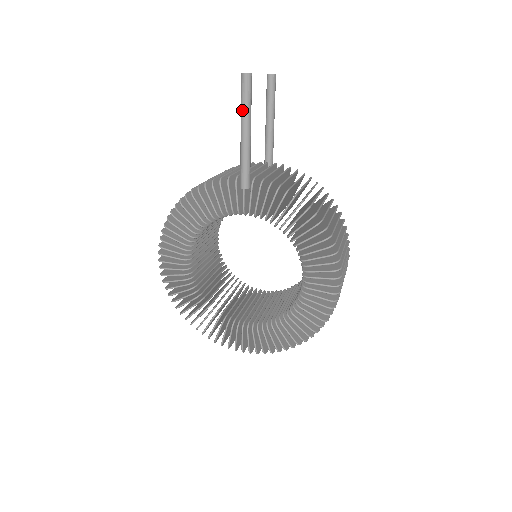
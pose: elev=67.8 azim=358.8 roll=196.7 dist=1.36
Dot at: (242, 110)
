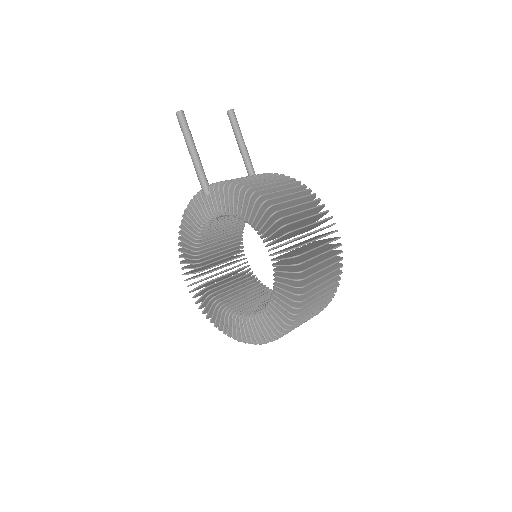
Dot at: (184, 138)
